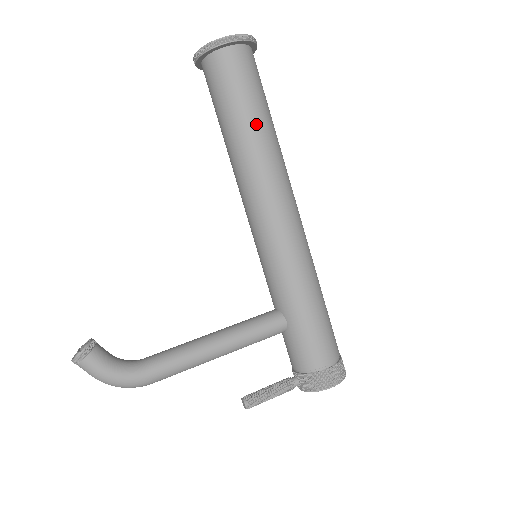
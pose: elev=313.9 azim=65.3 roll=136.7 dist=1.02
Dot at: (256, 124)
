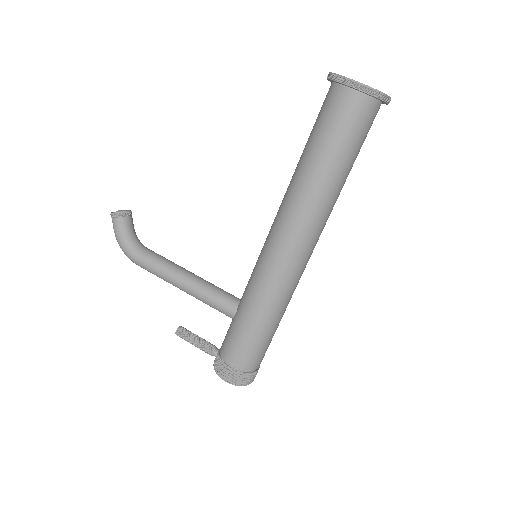
Dot at: (319, 166)
